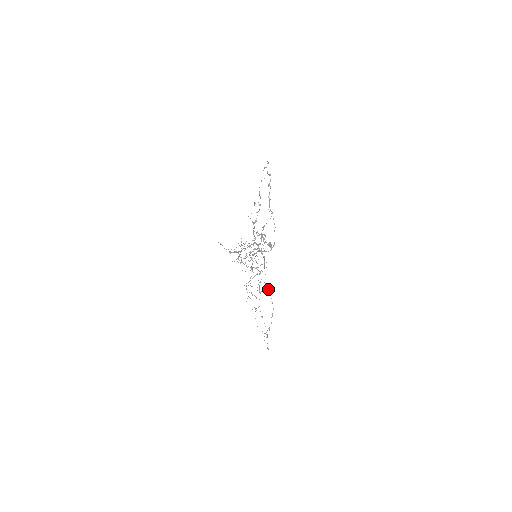
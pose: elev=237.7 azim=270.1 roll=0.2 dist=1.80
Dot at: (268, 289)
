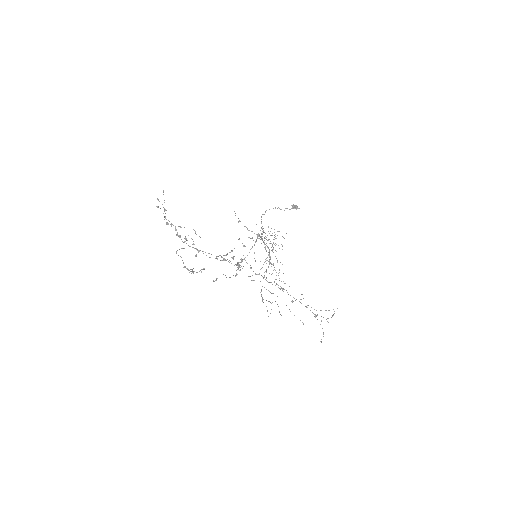
Dot at: occluded
